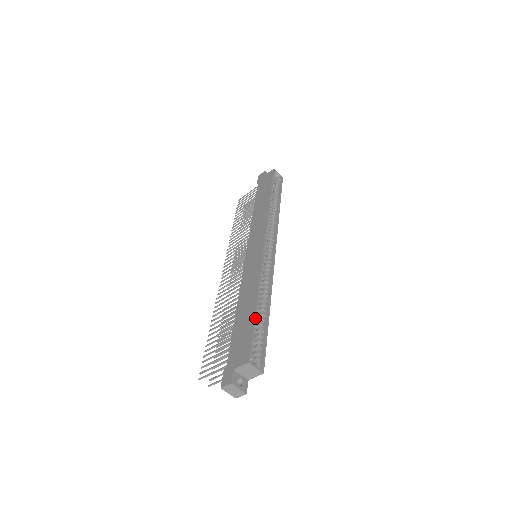
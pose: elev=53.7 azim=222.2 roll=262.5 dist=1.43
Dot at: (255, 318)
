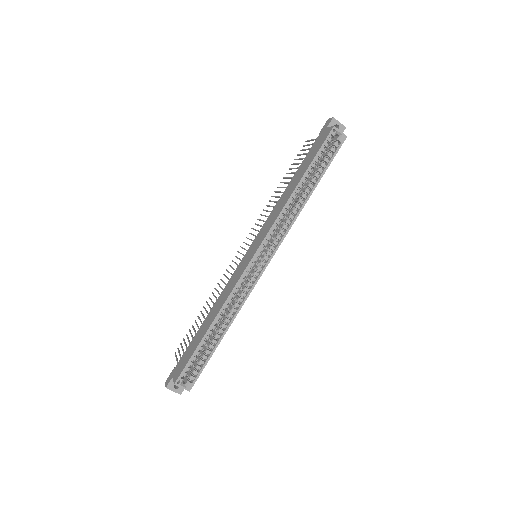
Dot at: (200, 344)
